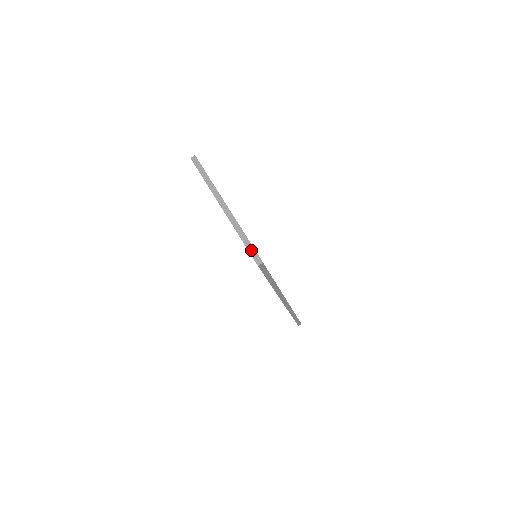
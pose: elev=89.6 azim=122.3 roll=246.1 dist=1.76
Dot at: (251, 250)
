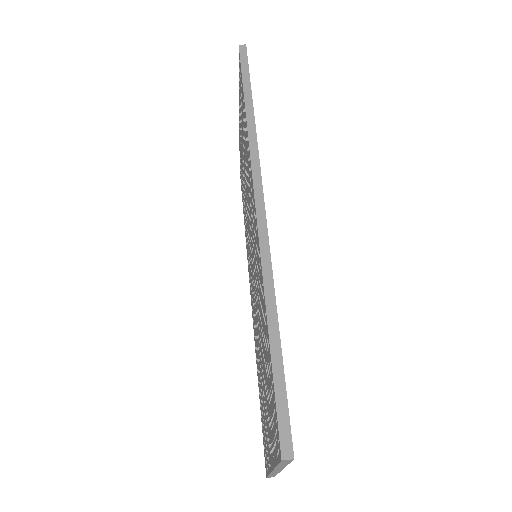
Dot at: occluded
